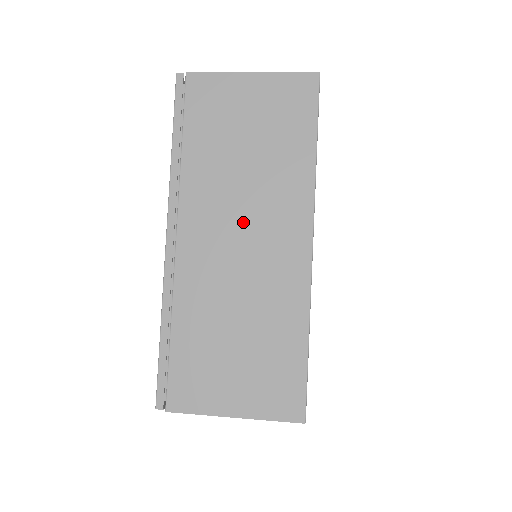
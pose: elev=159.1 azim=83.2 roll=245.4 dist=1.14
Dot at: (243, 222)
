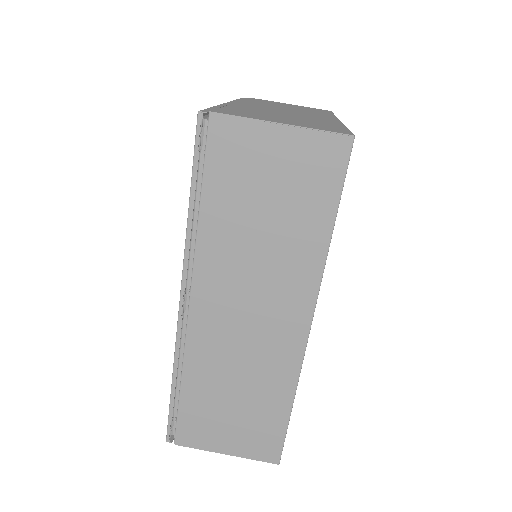
Dot at: occluded
